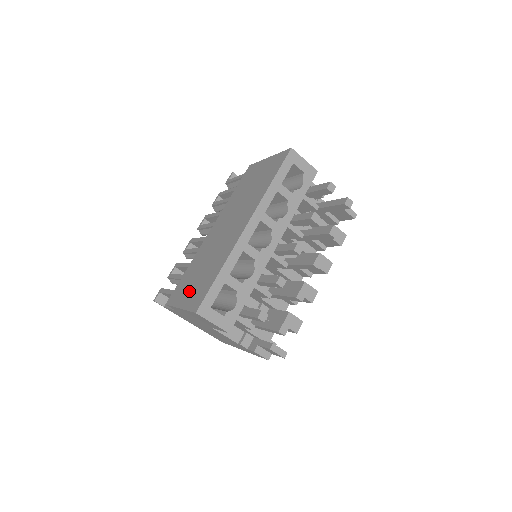
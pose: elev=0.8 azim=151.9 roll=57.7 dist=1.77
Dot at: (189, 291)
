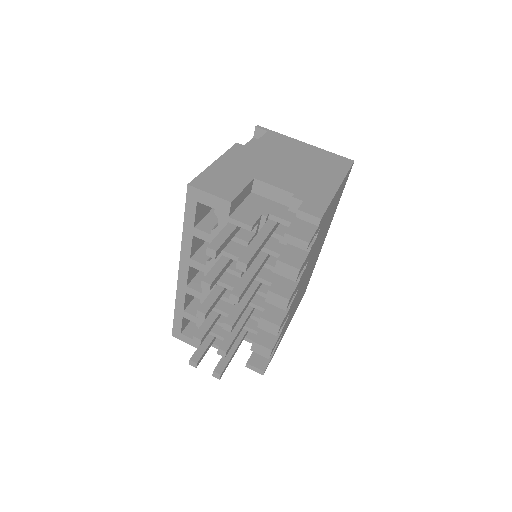
Dot at: occluded
